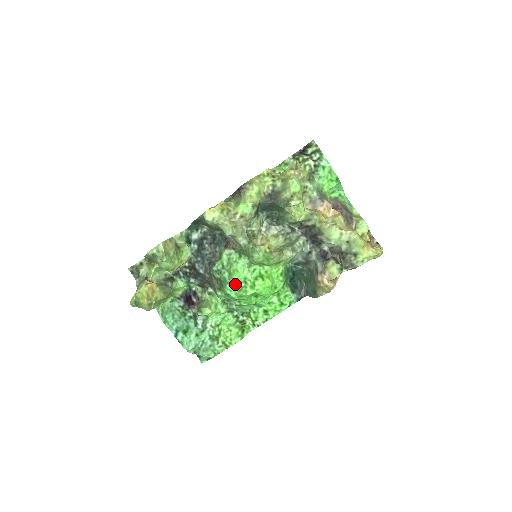
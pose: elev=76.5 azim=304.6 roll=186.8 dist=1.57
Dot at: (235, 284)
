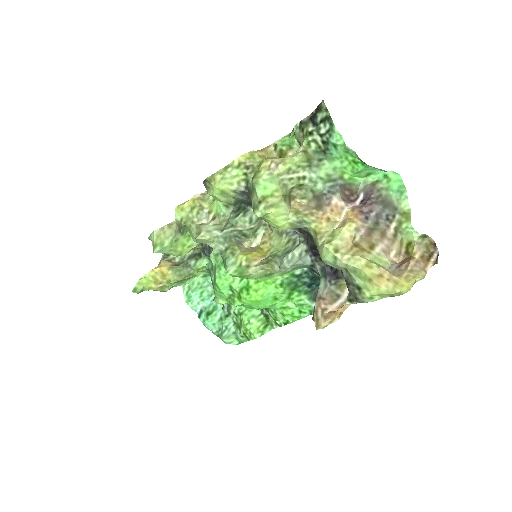
Dot at: (220, 291)
